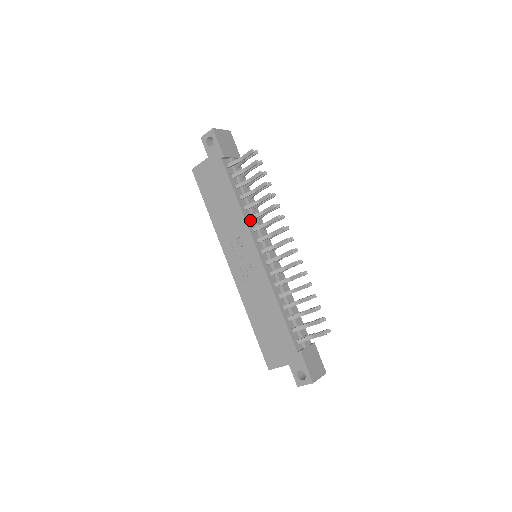
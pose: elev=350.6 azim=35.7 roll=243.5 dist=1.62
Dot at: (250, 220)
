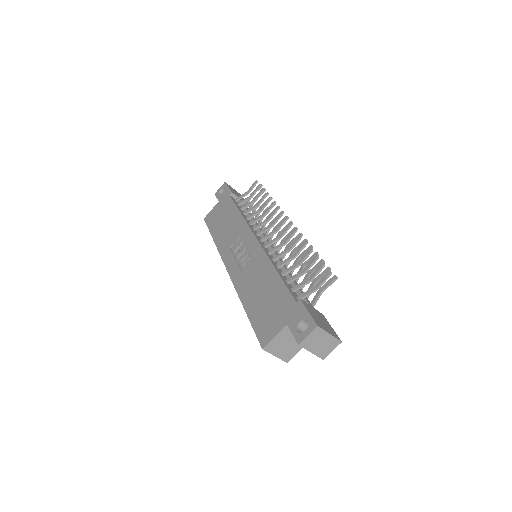
Dot at: (251, 224)
